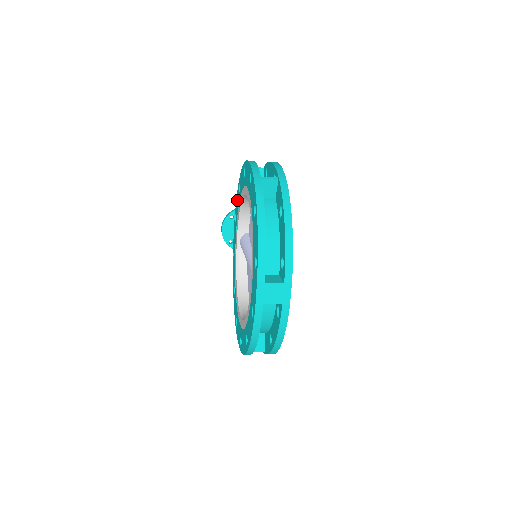
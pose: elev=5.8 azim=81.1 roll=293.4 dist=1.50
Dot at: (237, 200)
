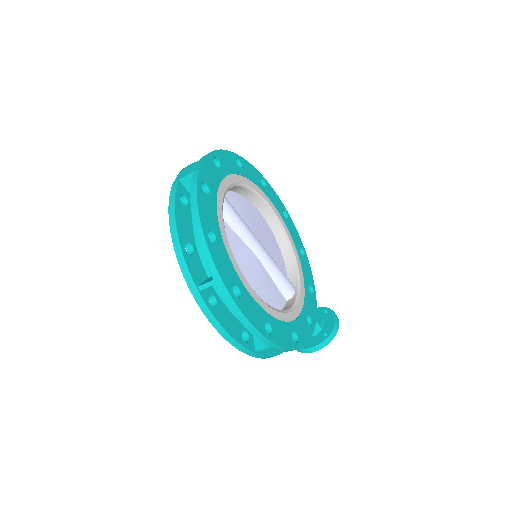
Dot at: occluded
